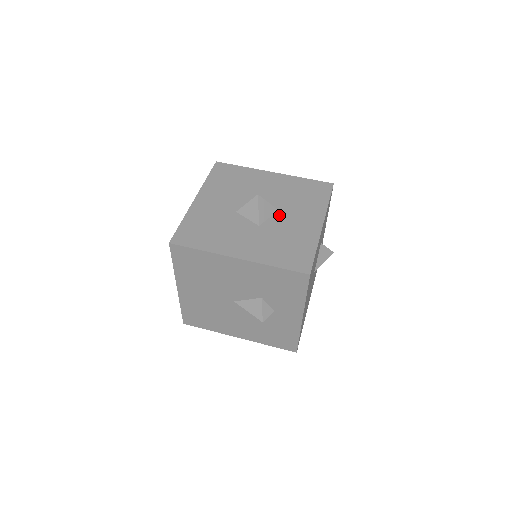
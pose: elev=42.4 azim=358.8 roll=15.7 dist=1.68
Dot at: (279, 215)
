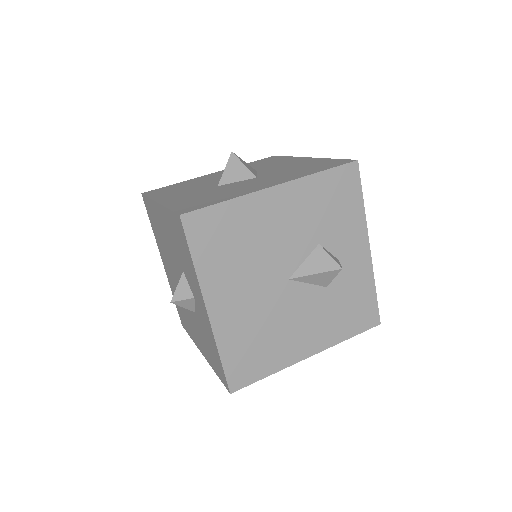
Dot at: (263, 171)
